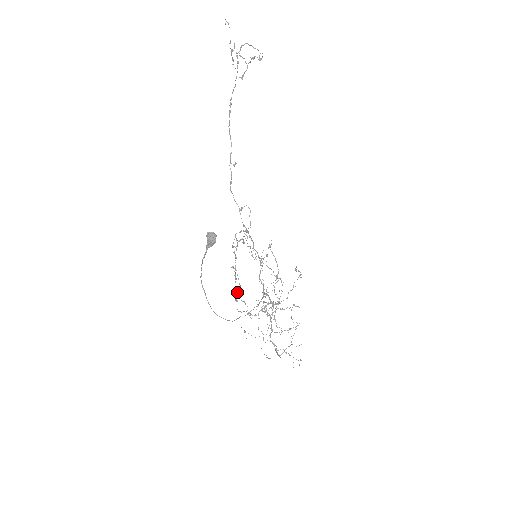
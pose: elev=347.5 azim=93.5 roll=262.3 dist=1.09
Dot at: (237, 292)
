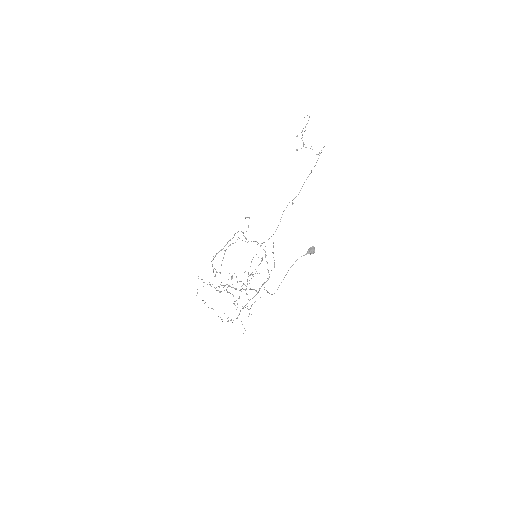
Dot at: occluded
